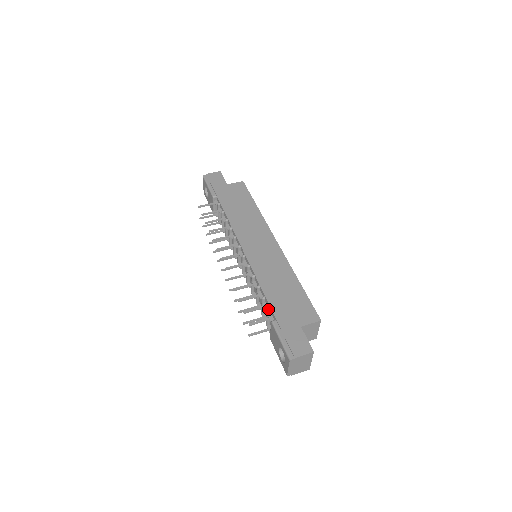
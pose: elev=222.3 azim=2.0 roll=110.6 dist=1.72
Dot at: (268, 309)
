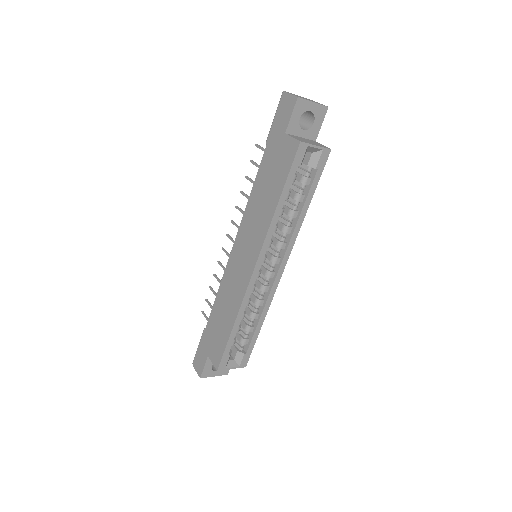
Dot at: (208, 318)
